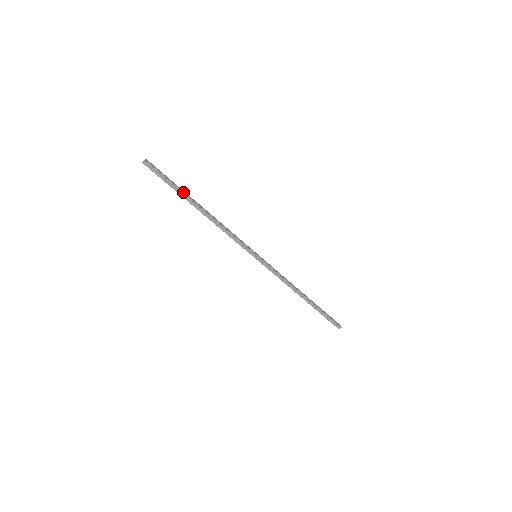
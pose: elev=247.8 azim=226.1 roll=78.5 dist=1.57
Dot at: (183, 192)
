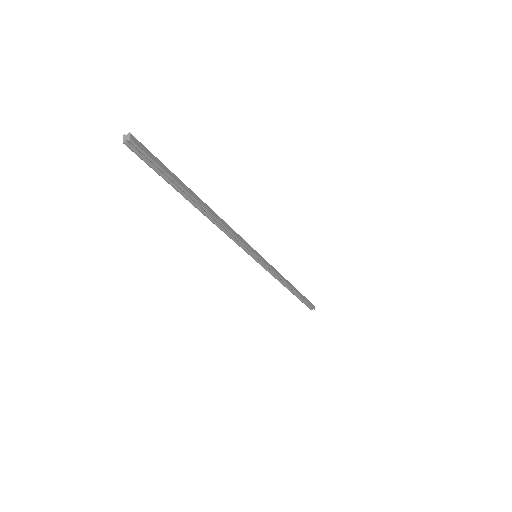
Dot at: (183, 188)
